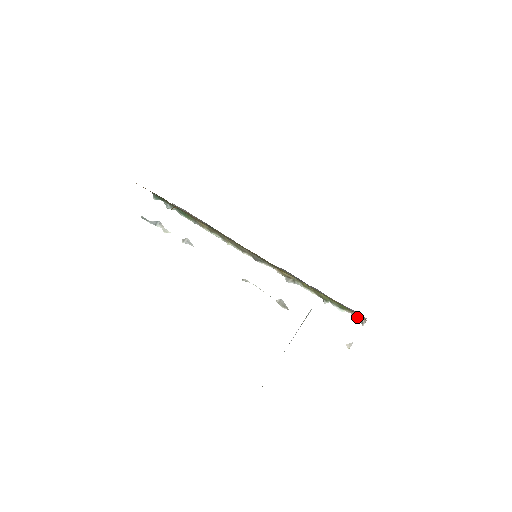
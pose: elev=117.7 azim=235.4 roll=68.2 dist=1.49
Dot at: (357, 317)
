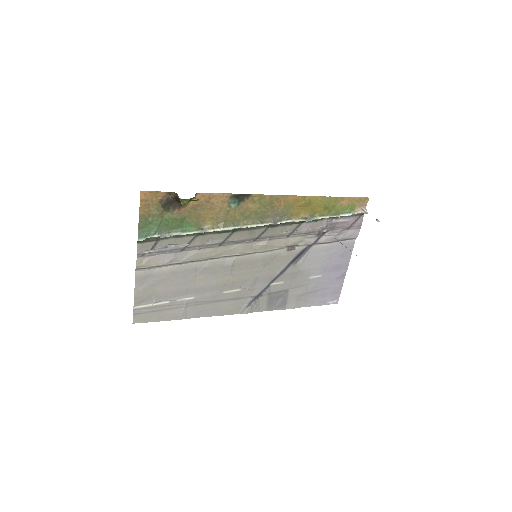
Dot at: (360, 211)
